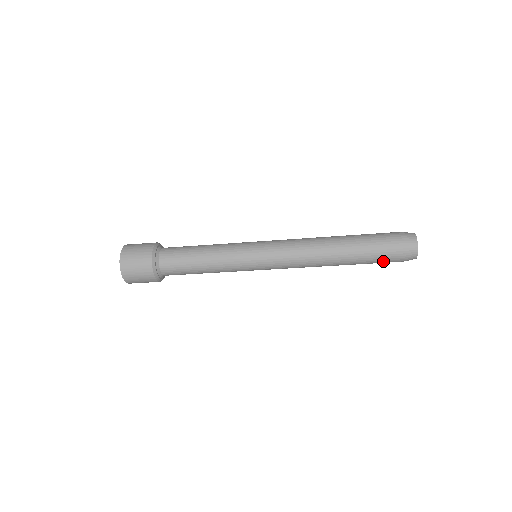
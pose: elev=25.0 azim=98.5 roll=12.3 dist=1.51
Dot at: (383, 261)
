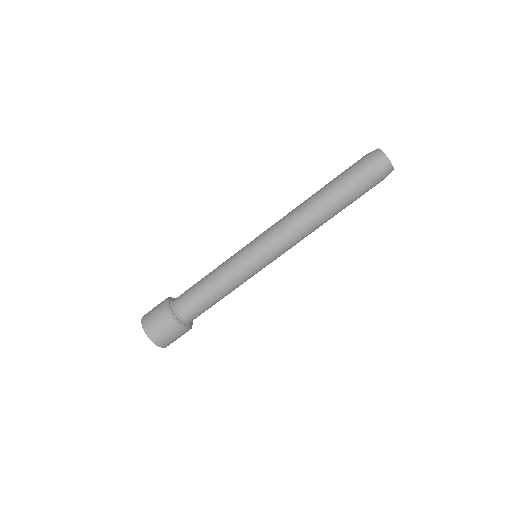
Dot at: (364, 186)
